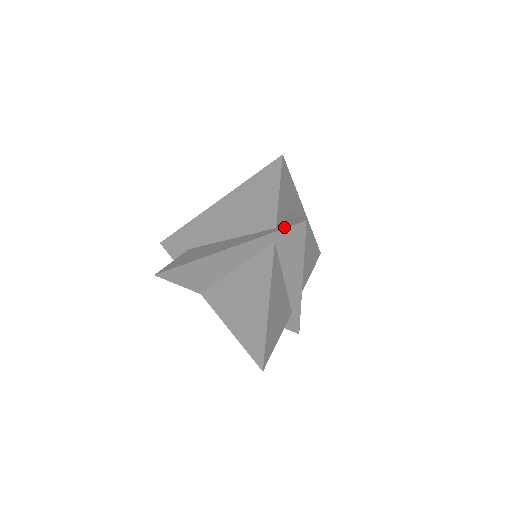
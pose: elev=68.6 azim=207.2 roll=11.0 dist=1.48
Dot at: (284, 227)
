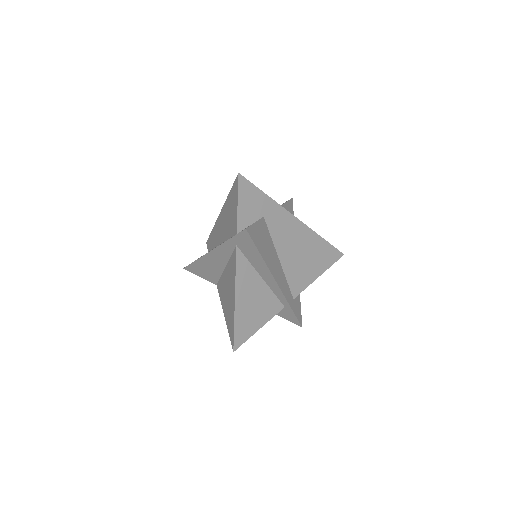
Dot at: (237, 234)
